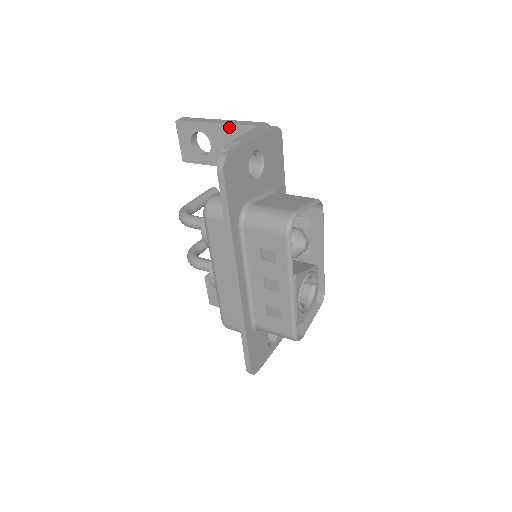
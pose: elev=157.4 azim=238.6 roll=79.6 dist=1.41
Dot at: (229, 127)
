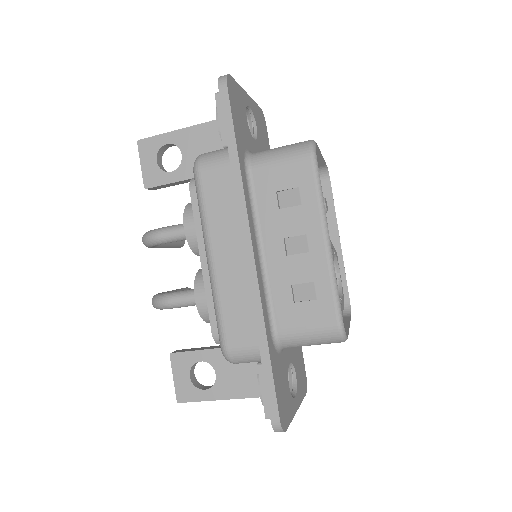
Dot at: (205, 126)
